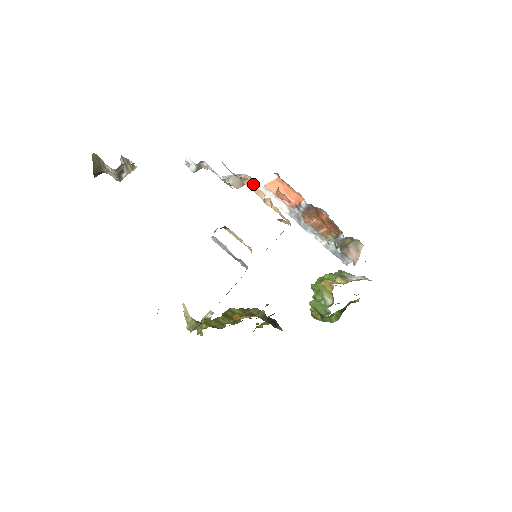
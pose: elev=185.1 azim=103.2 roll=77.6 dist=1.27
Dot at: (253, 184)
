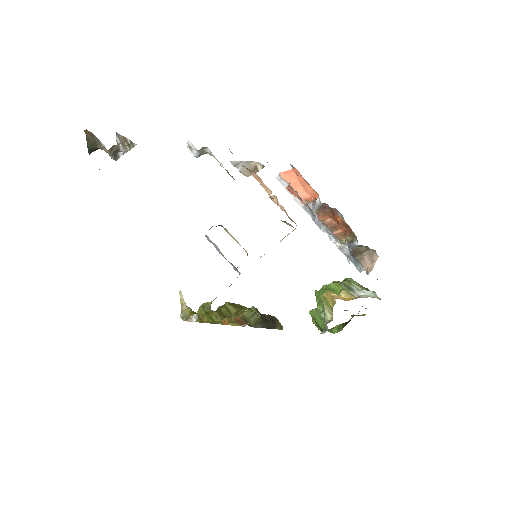
Dot at: (260, 178)
